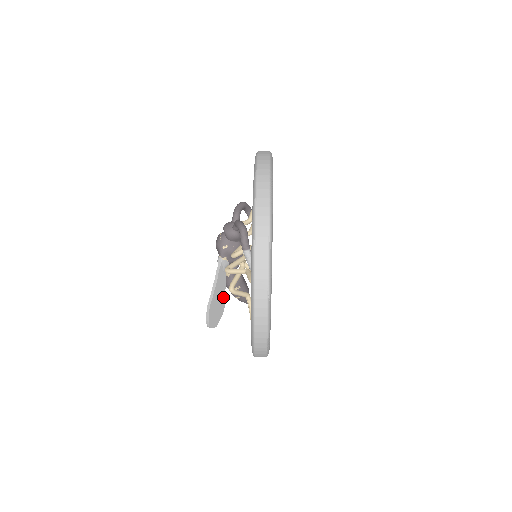
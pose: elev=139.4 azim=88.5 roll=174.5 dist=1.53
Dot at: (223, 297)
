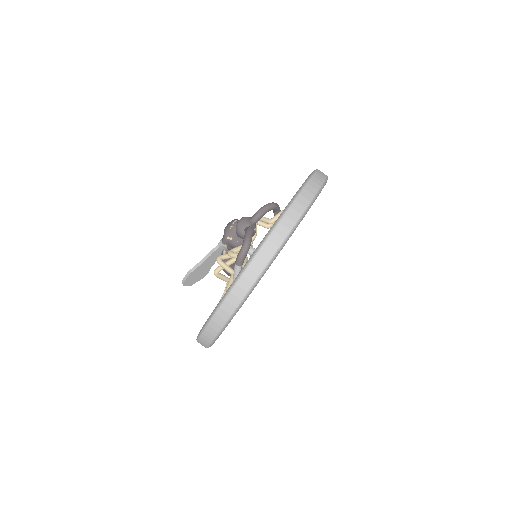
Dot at: (209, 268)
